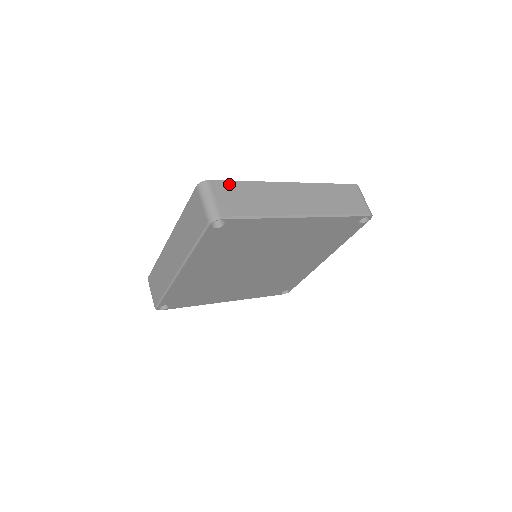
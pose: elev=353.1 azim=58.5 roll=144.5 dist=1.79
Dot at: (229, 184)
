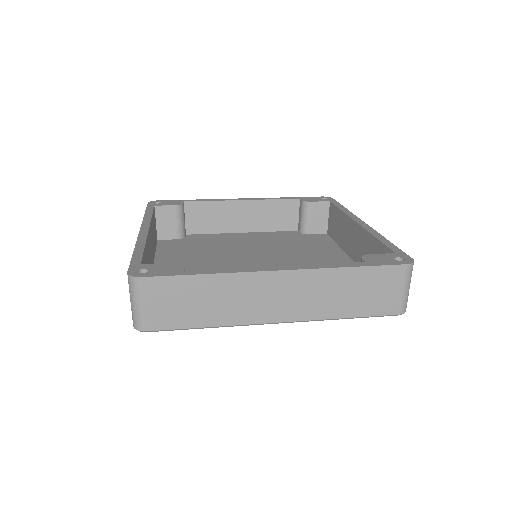
Dot at: (172, 282)
